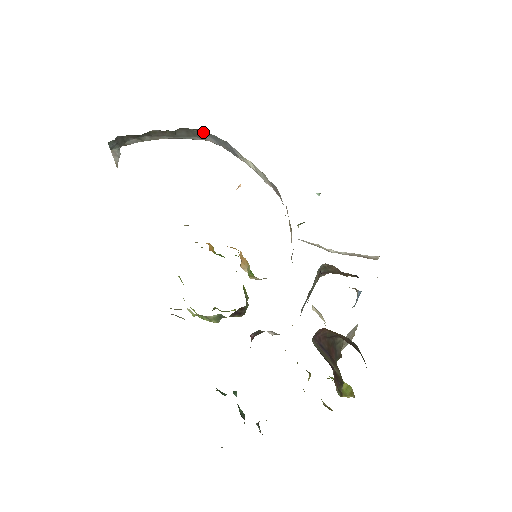
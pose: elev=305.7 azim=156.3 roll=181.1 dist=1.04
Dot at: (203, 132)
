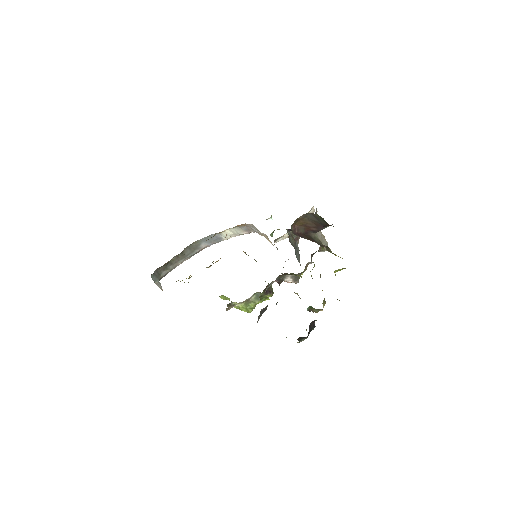
Dot at: (198, 242)
